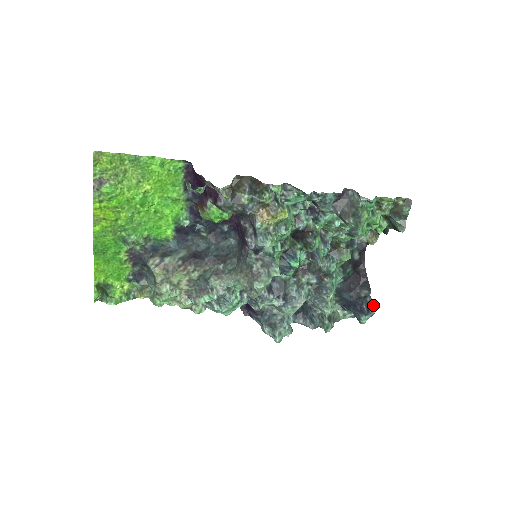
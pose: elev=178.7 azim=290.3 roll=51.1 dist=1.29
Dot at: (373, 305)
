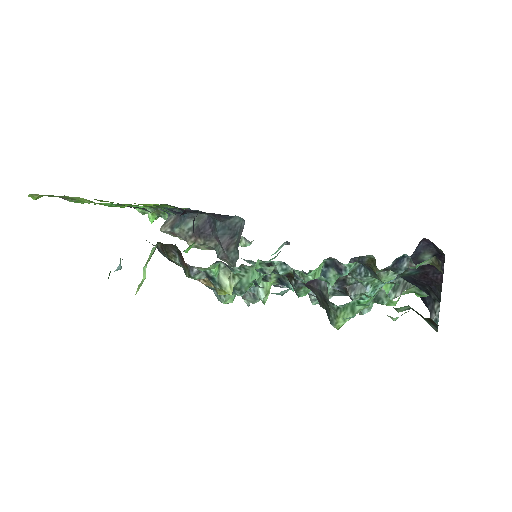
Dot at: (436, 319)
